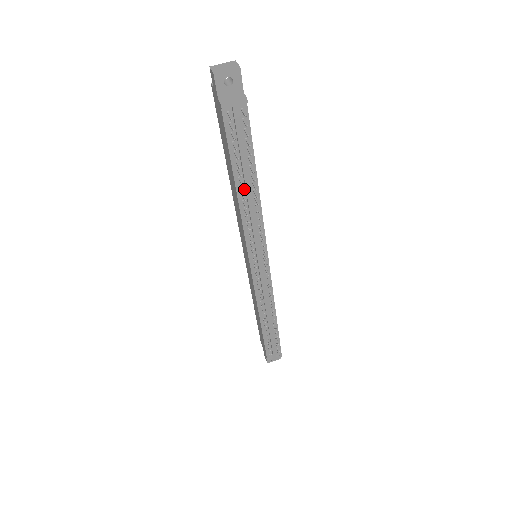
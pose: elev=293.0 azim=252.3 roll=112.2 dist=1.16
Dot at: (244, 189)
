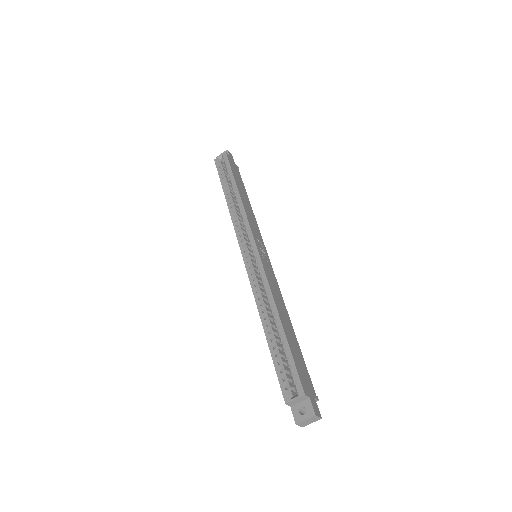
Dot at: occluded
